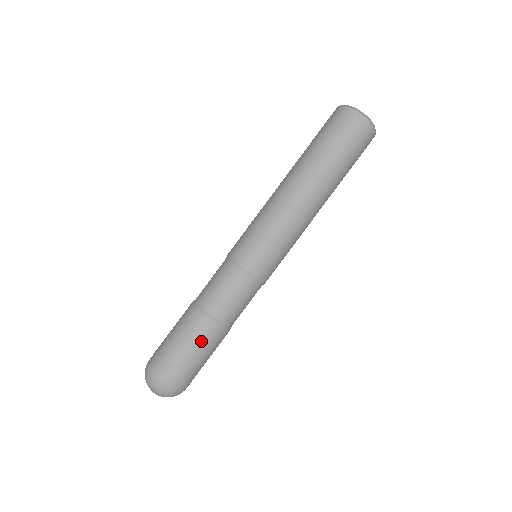
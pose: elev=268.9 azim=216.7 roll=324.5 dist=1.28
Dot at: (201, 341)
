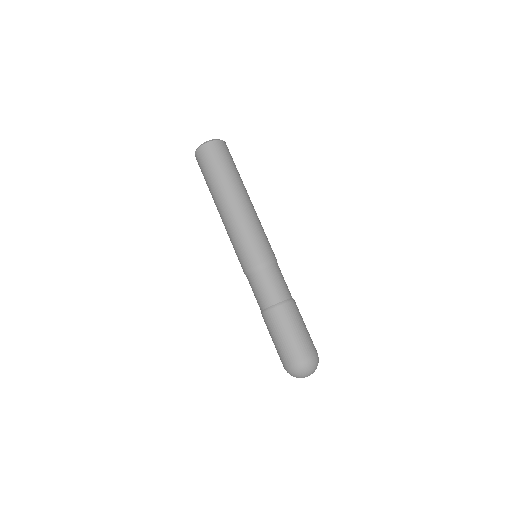
Dot at: (275, 326)
